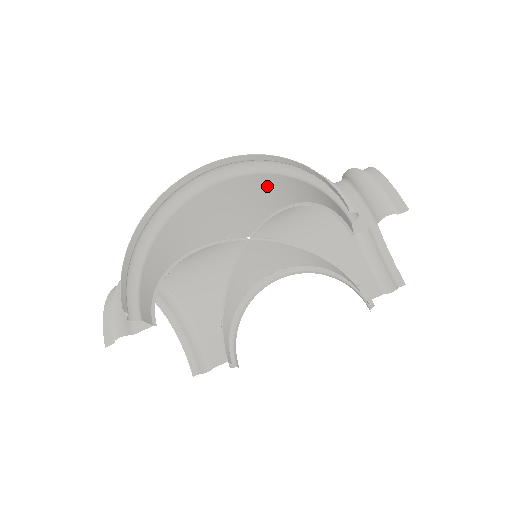
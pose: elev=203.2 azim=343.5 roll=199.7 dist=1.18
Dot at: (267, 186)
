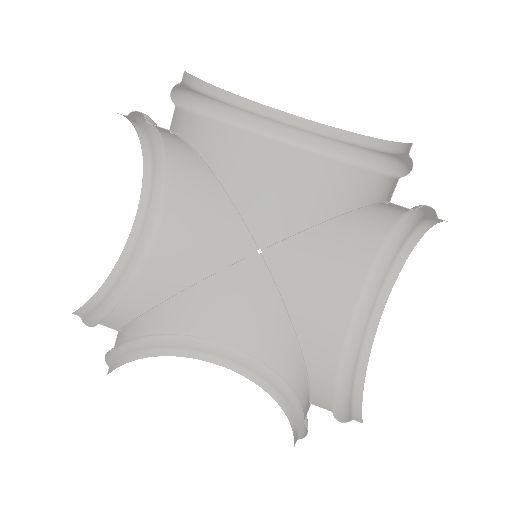
Dot at: (329, 182)
